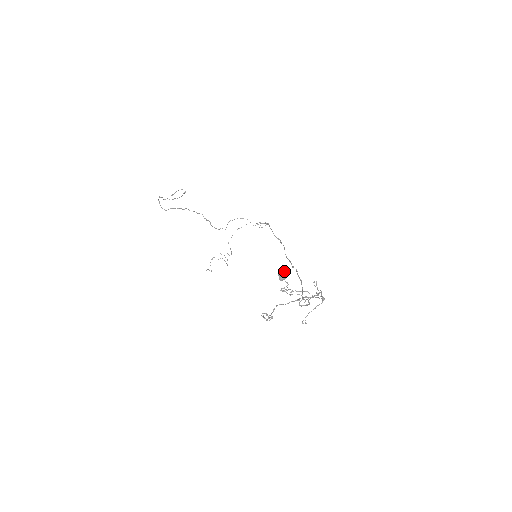
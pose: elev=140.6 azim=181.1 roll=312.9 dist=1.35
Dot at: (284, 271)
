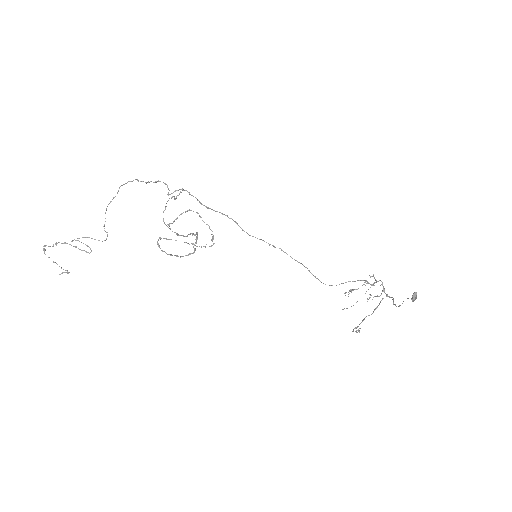
Dot at: (415, 292)
